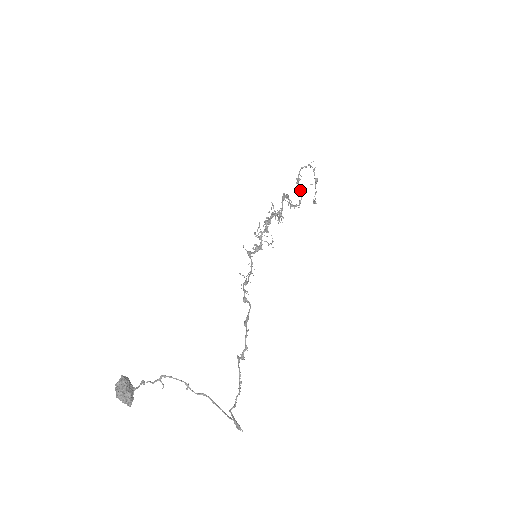
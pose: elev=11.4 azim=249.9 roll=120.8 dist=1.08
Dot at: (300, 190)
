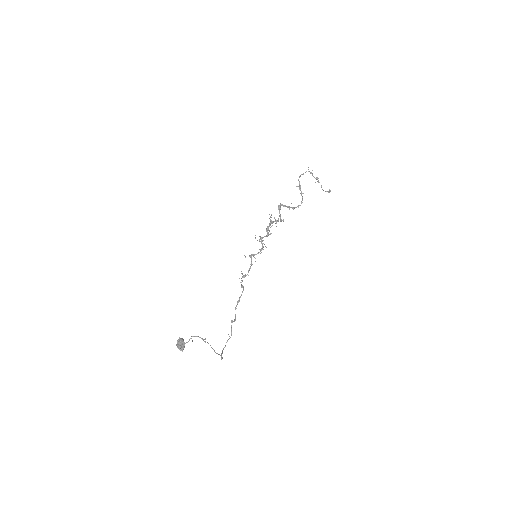
Dot at: occluded
